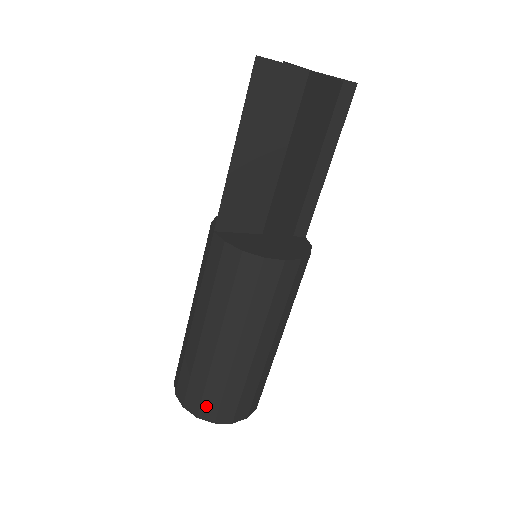
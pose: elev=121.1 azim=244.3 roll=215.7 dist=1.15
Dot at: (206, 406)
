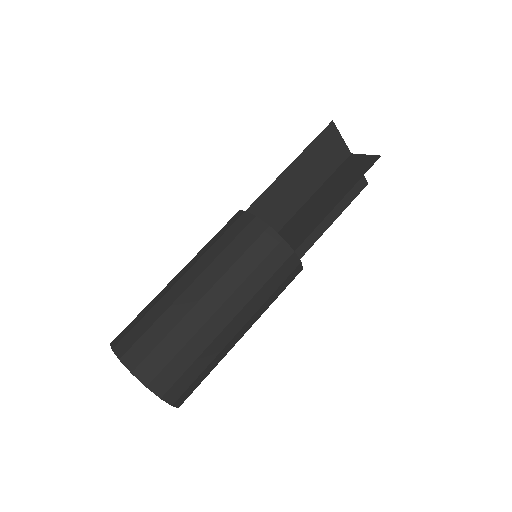
Dot at: (150, 362)
